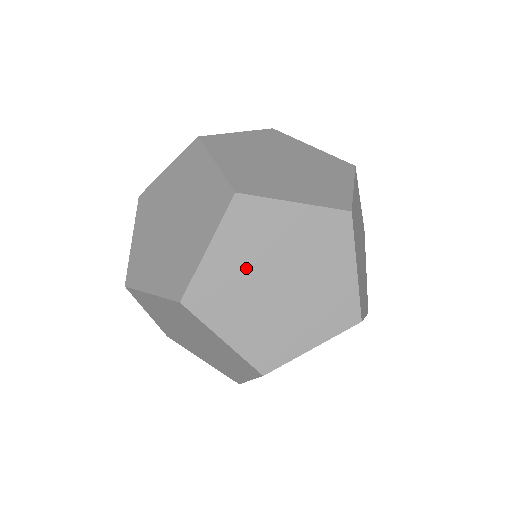
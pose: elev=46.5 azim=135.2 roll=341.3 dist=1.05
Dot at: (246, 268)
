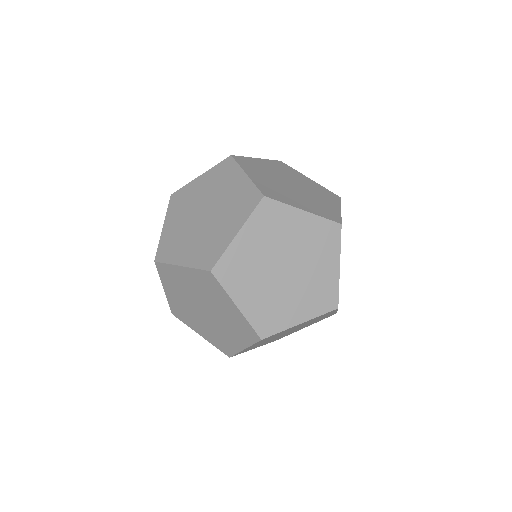
Dot at: (184, 221)
